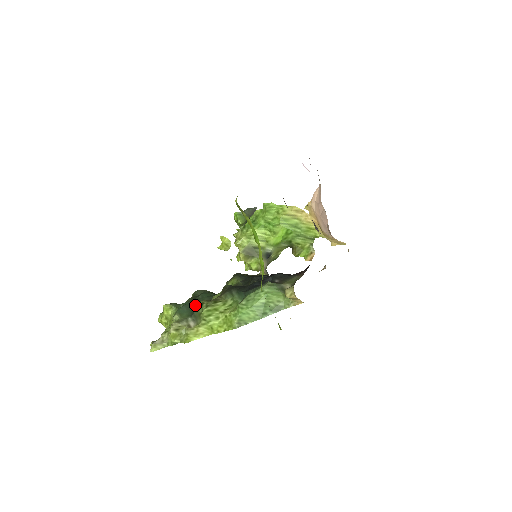
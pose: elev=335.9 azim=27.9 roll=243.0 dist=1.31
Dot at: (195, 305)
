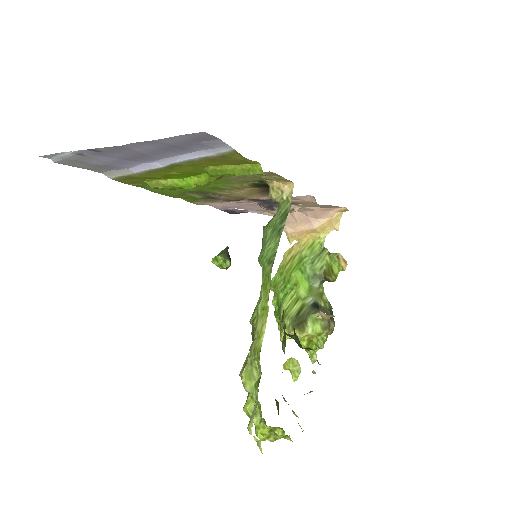
Dot at: occluded
